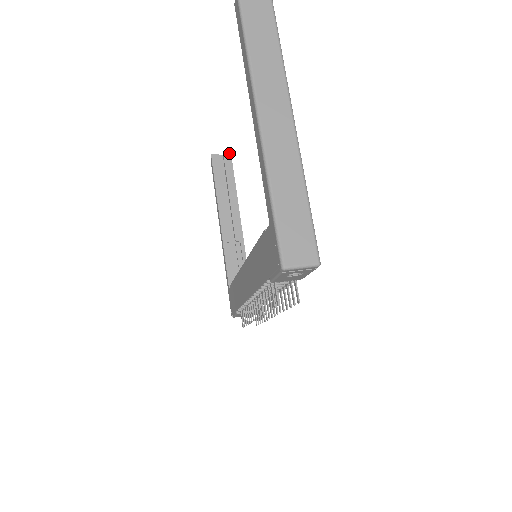
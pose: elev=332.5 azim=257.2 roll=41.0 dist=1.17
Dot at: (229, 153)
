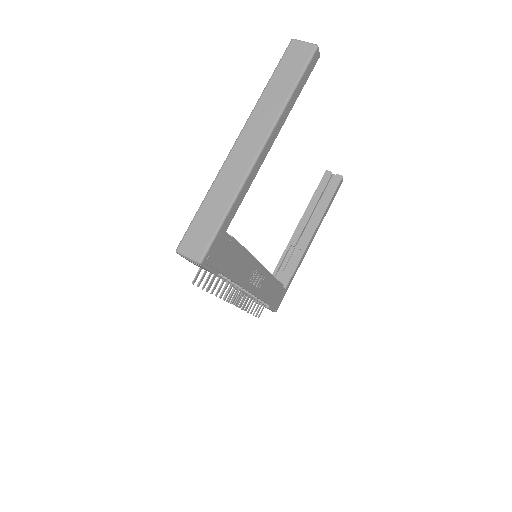
Dot at: (341, 176)
